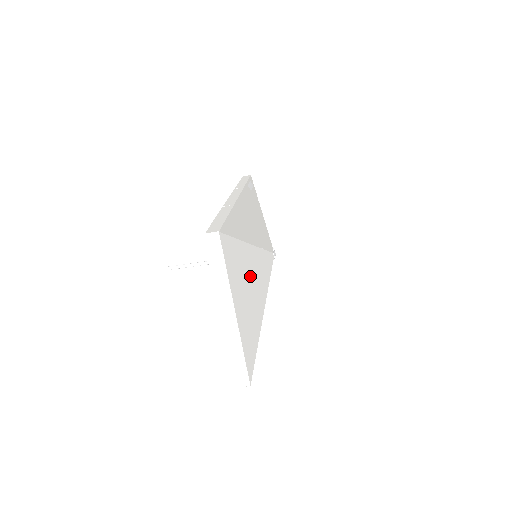
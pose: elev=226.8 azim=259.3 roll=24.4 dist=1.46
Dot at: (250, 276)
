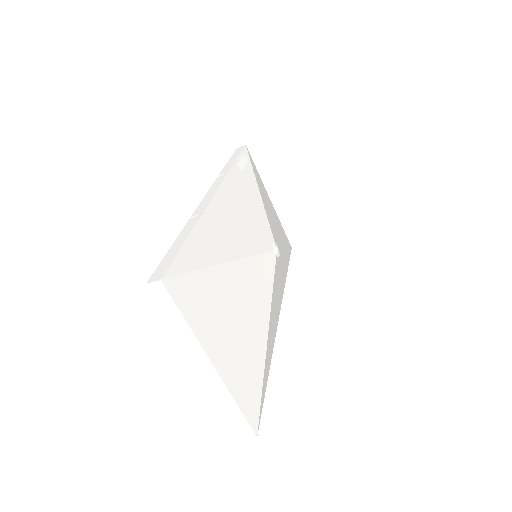
Dot at: (235, 303)
